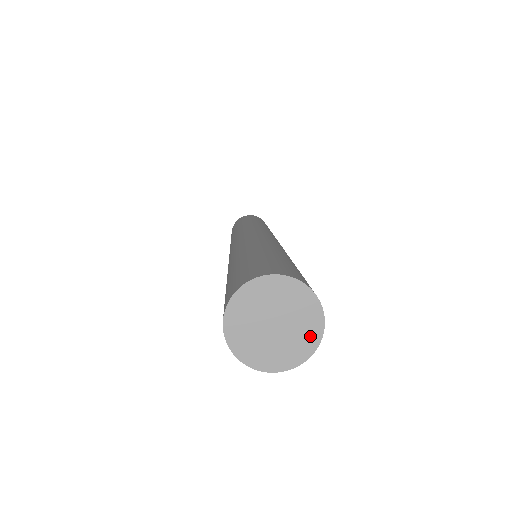
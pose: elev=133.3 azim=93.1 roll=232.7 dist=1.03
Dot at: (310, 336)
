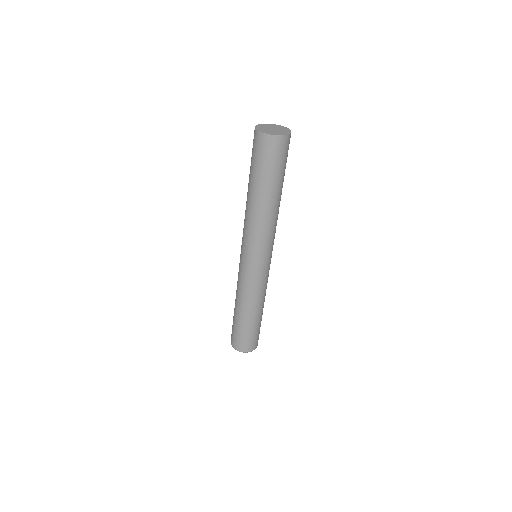
Dot at: (287, 131)
